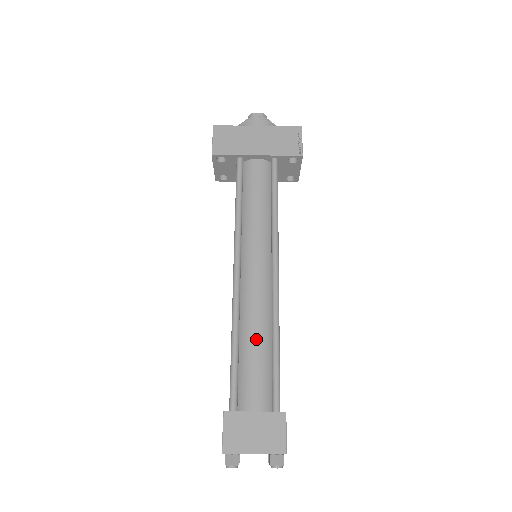
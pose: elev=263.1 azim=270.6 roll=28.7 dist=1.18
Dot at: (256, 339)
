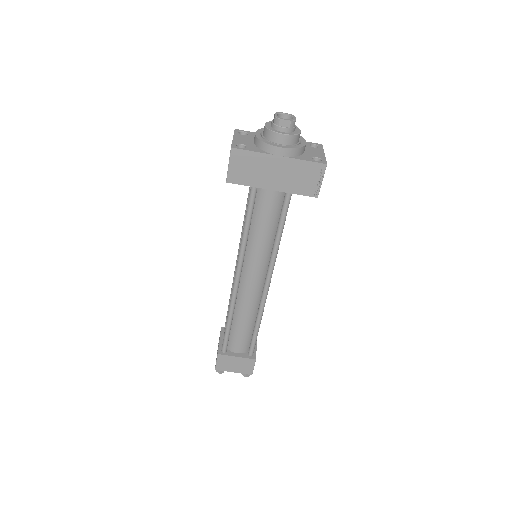
Dot at: (244, 321)
